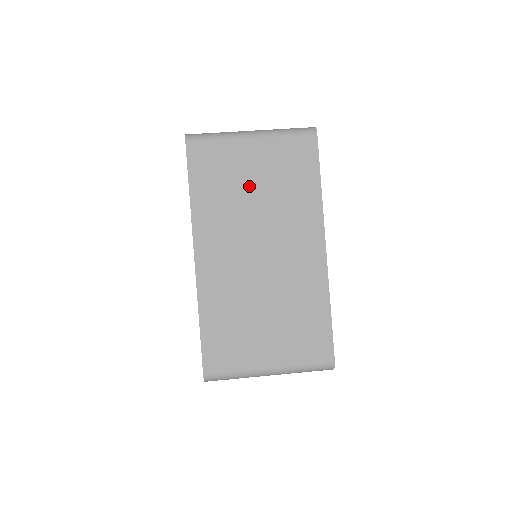
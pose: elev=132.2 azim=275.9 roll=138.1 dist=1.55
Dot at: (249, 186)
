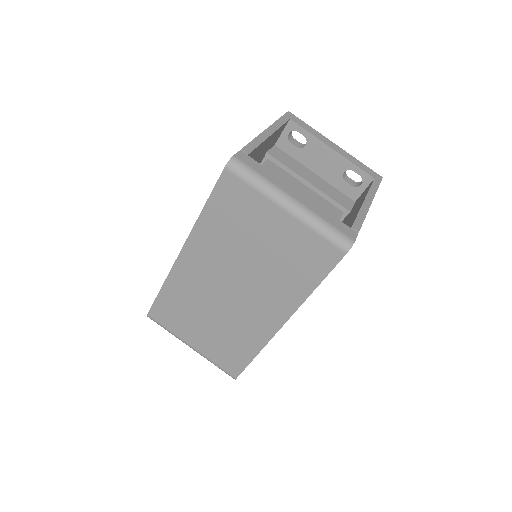
Dot at: (255, 242)
